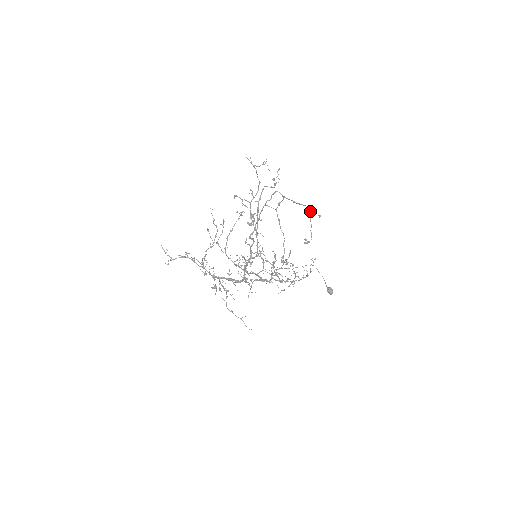
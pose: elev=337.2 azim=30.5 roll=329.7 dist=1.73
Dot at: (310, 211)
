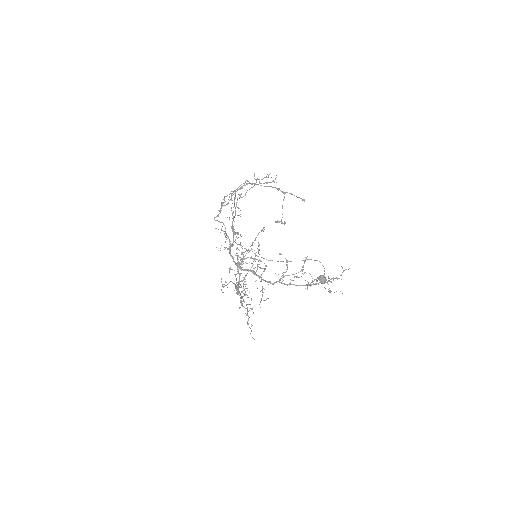
Dot at: (283, 193)
